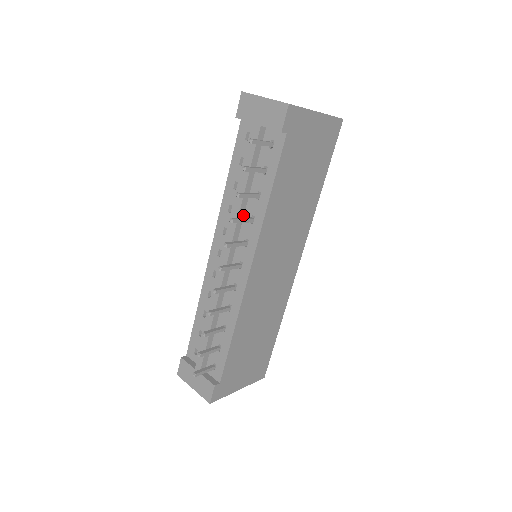
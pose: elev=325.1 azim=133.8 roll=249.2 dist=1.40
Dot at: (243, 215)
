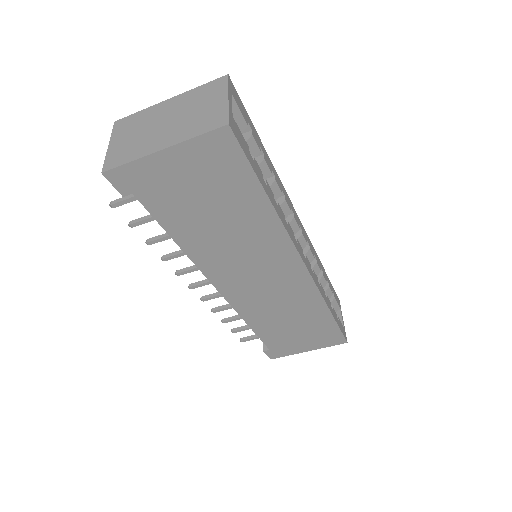
Dot at: occluded
